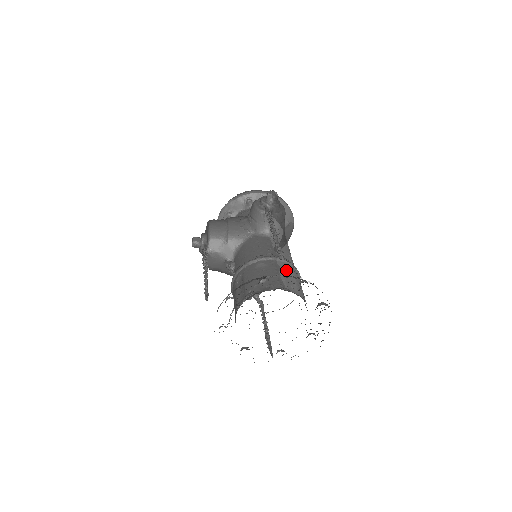
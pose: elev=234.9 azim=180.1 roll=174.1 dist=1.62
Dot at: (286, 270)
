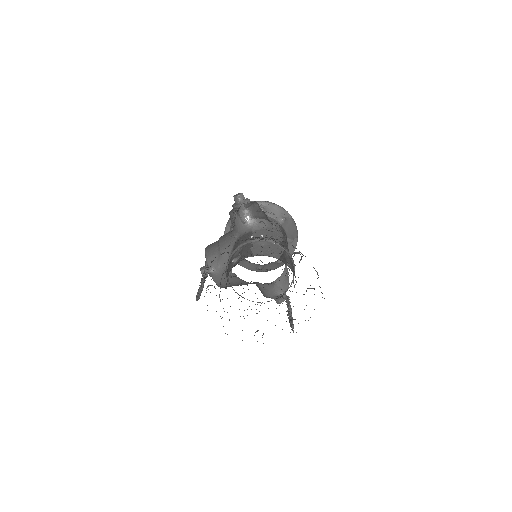
Dot at: (261, 245)
